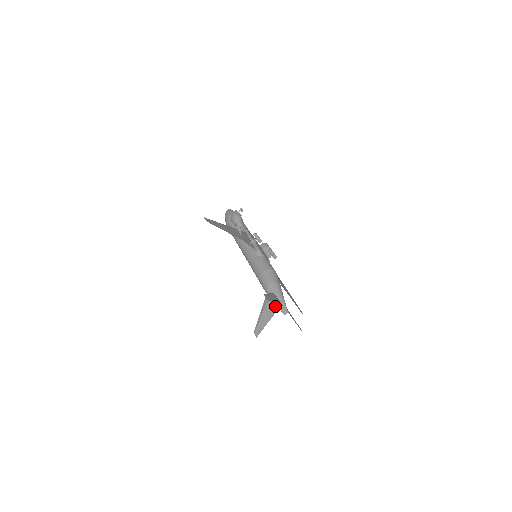
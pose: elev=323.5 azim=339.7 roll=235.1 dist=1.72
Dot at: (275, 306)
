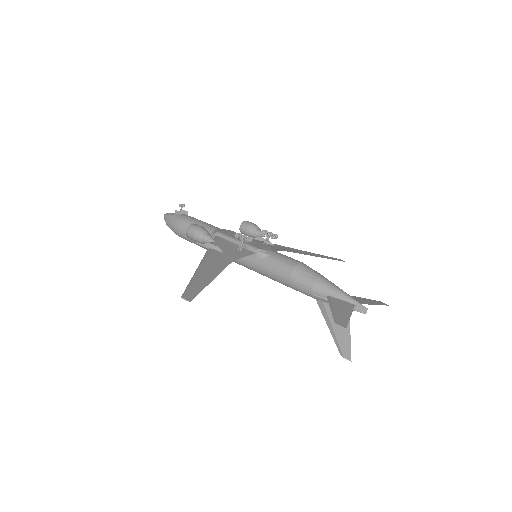
Dot at: occluded
